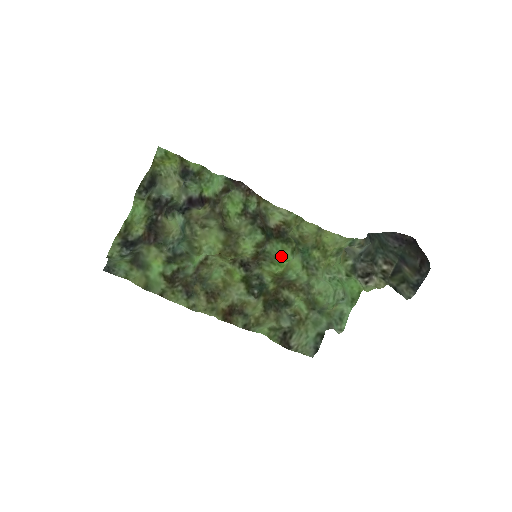
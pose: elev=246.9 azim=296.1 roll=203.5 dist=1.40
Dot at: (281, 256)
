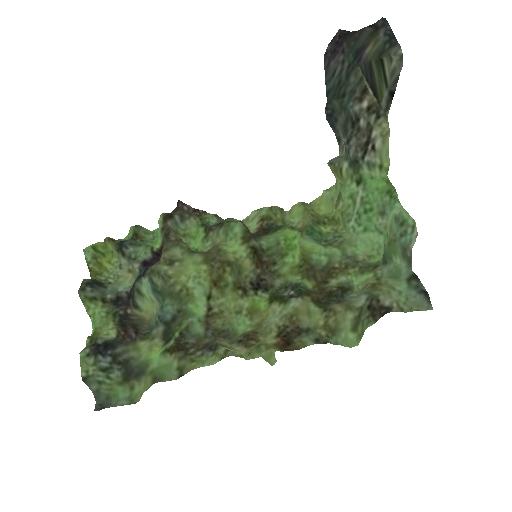
Dot at: (283, 237)
